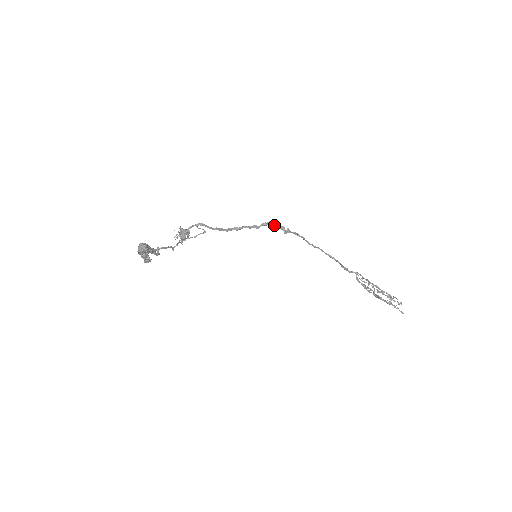
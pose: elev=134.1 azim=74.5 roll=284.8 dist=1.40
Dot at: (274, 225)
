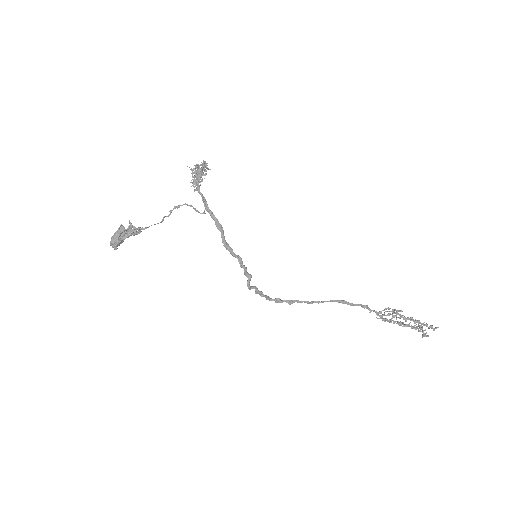
Dot at: occluded
